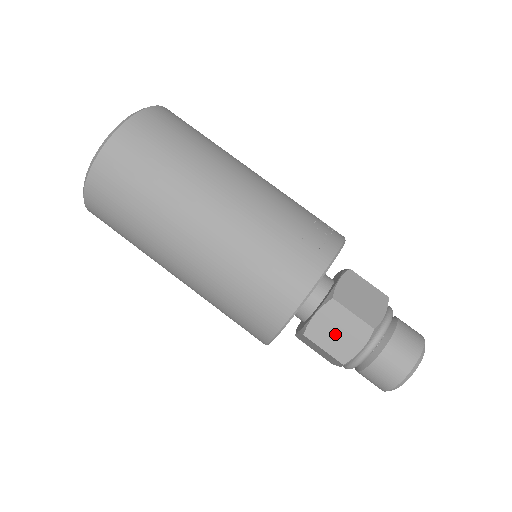
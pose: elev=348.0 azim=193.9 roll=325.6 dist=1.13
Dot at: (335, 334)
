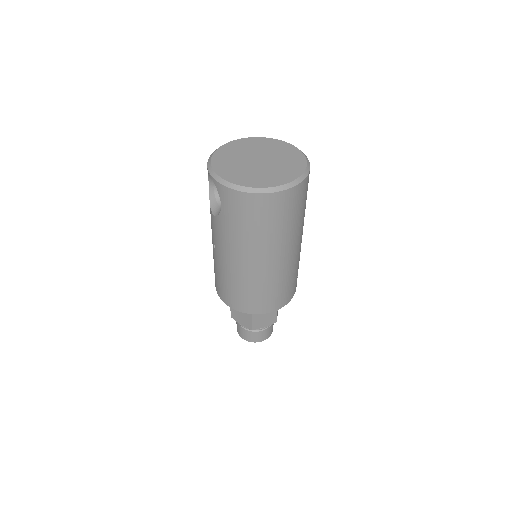
Dot at: (263, 318)
